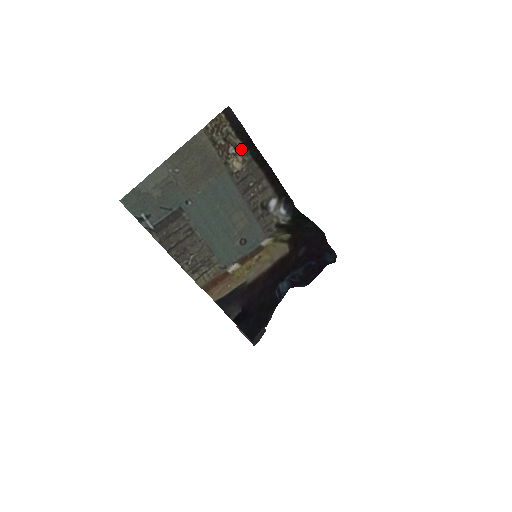
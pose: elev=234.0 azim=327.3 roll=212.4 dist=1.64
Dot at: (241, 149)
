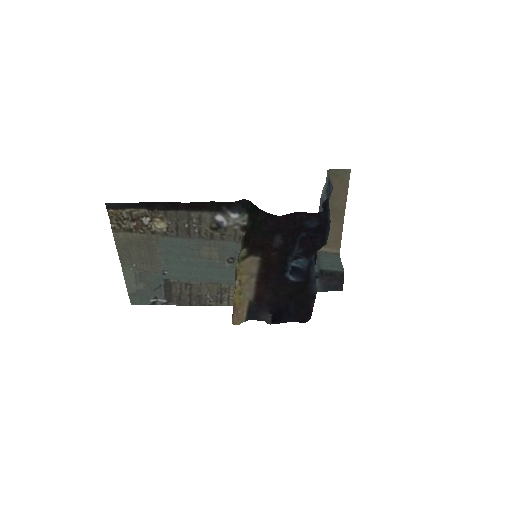
Dot at: (150, 214)
